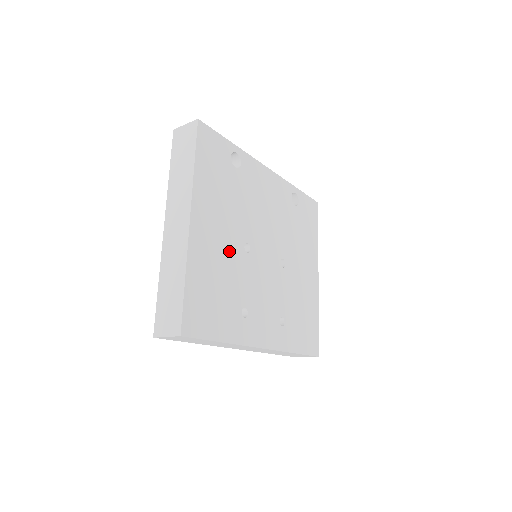
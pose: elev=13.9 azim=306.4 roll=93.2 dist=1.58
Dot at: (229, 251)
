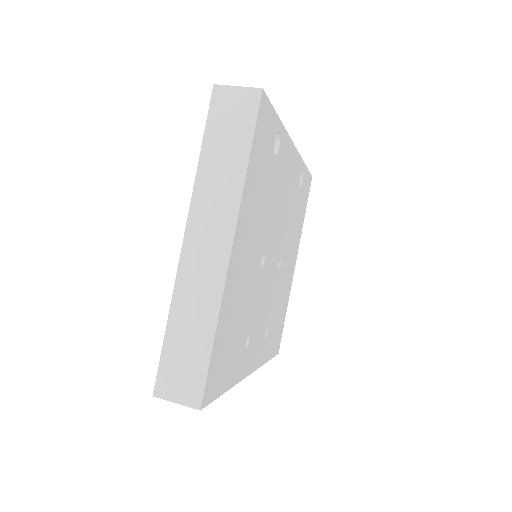
Dot at: (251, 273)
